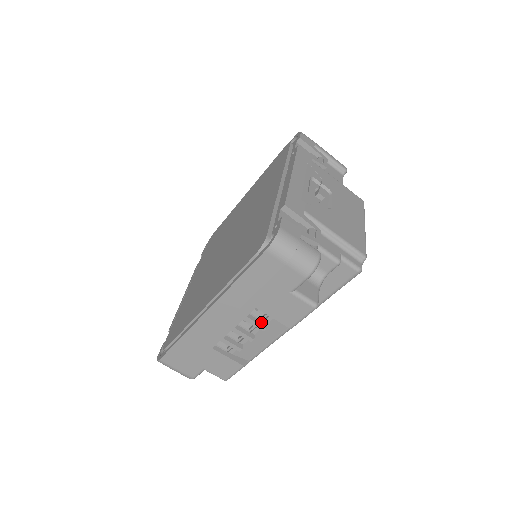
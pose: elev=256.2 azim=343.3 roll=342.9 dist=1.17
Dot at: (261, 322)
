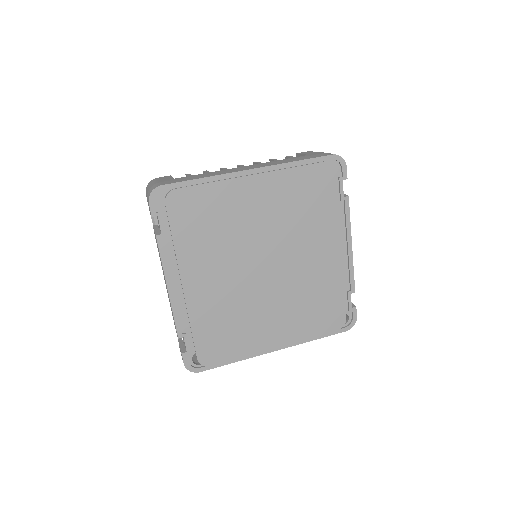
Dot at: occluded
